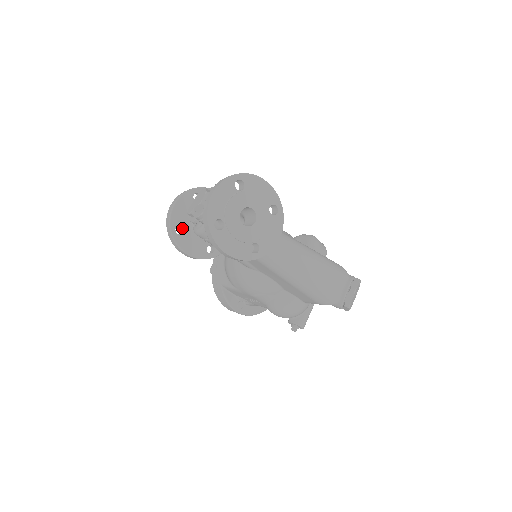
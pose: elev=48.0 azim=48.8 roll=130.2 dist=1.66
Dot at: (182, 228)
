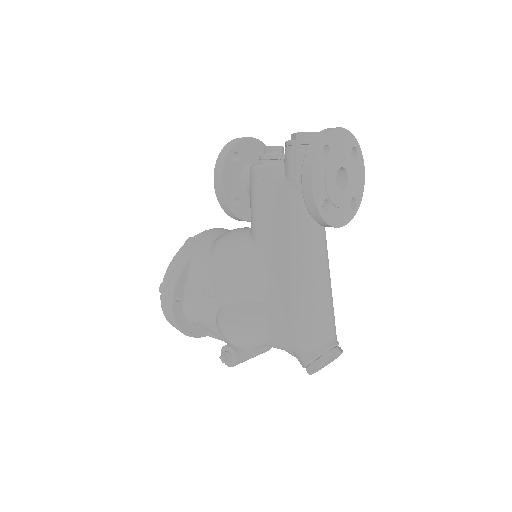
Dot at: (236, 160)
